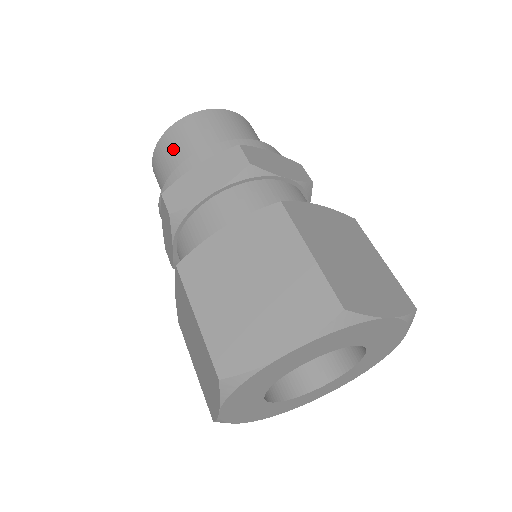
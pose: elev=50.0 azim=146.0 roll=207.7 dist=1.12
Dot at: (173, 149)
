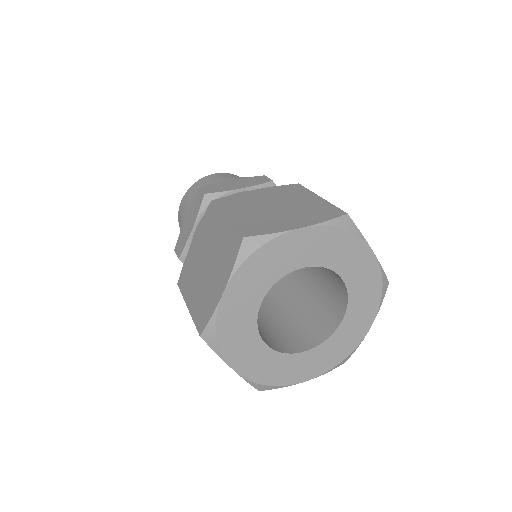
Dot at: (208, 183)
